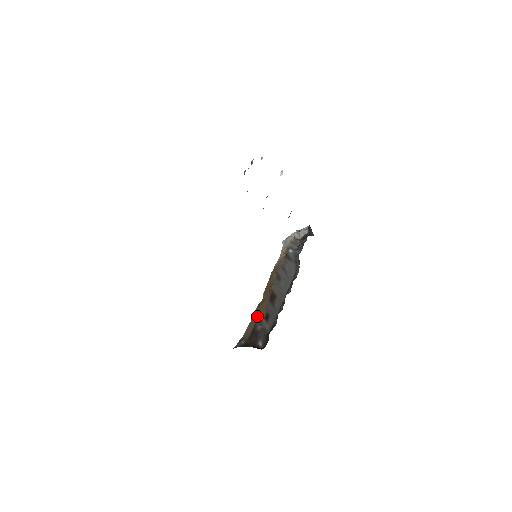
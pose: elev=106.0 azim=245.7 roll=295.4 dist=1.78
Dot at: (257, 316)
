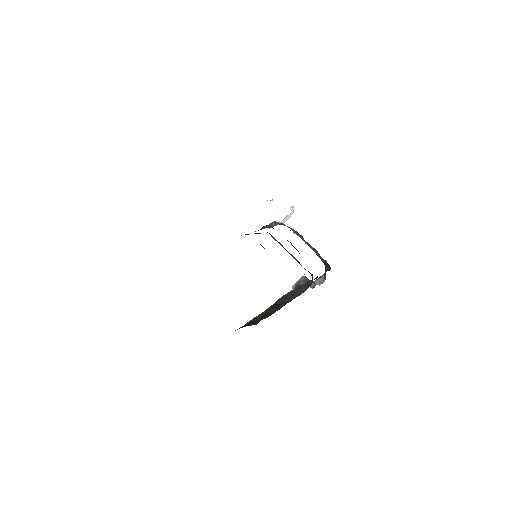
Dot at: occluded
